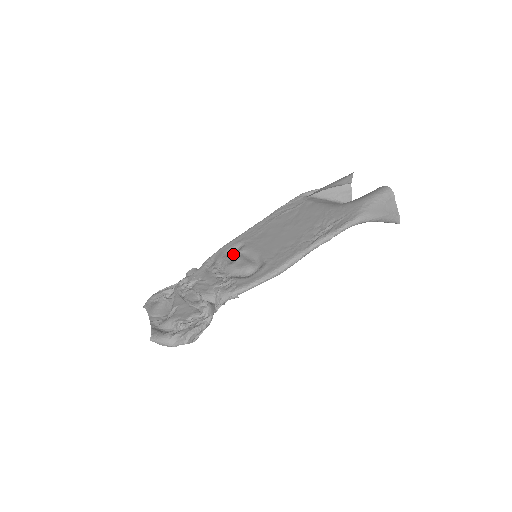
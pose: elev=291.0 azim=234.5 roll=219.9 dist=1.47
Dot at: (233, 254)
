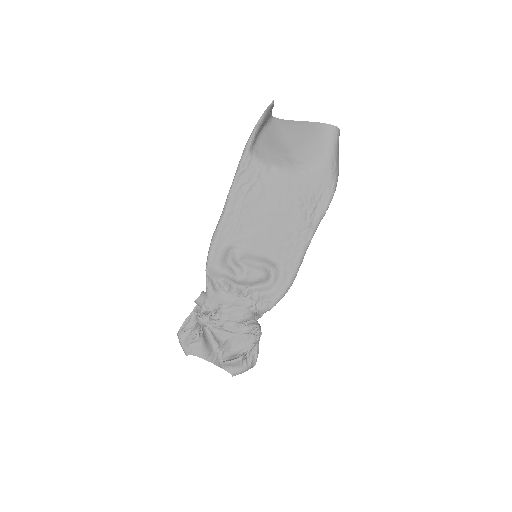
Dot at: (228, 261)
